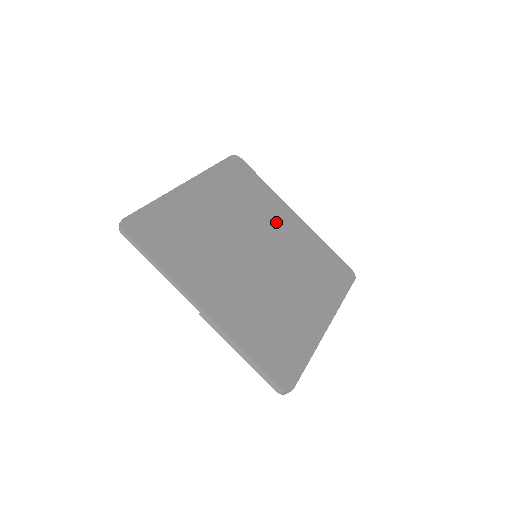
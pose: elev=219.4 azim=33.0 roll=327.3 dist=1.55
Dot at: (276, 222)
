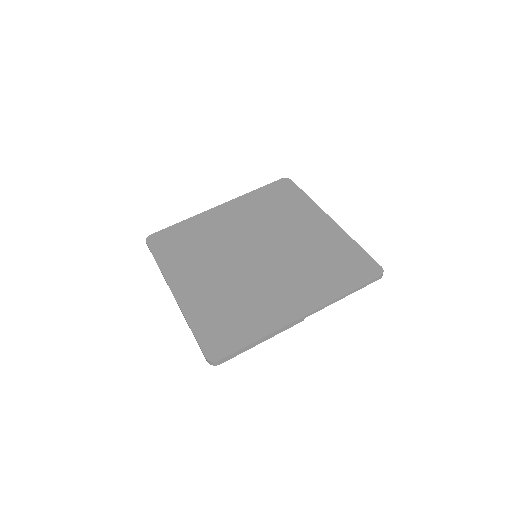
Dot at: (297, 227)
